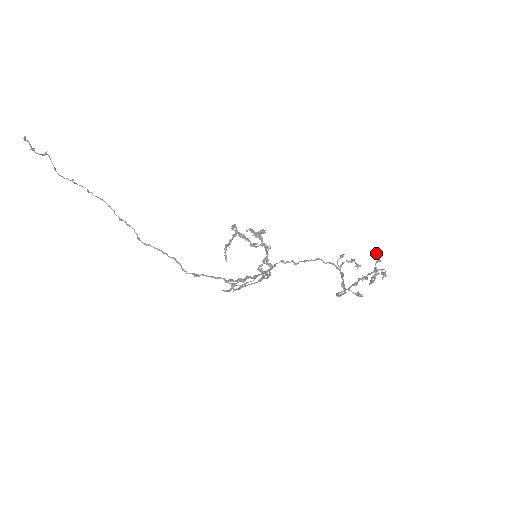
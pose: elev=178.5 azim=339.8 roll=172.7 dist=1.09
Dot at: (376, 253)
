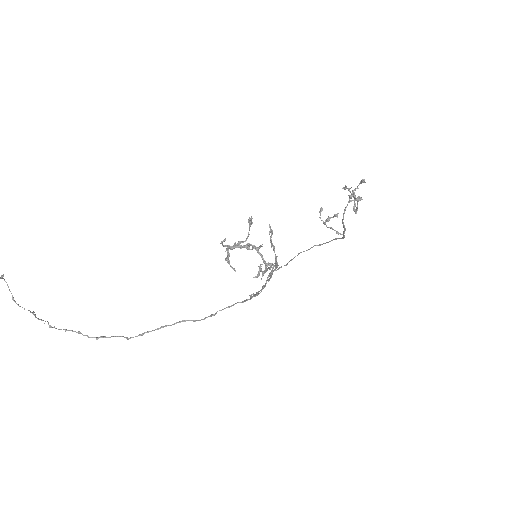
Dot at: (343, 188)
